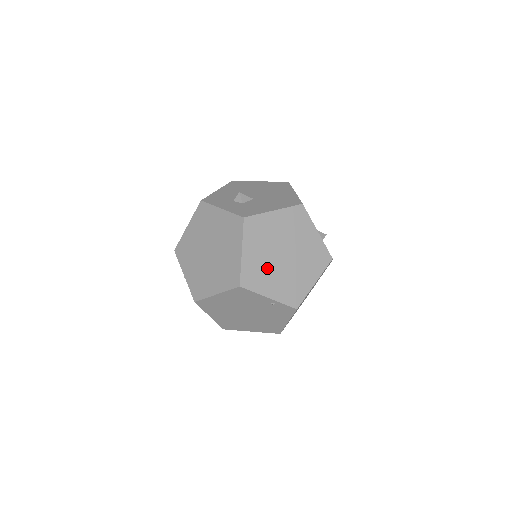
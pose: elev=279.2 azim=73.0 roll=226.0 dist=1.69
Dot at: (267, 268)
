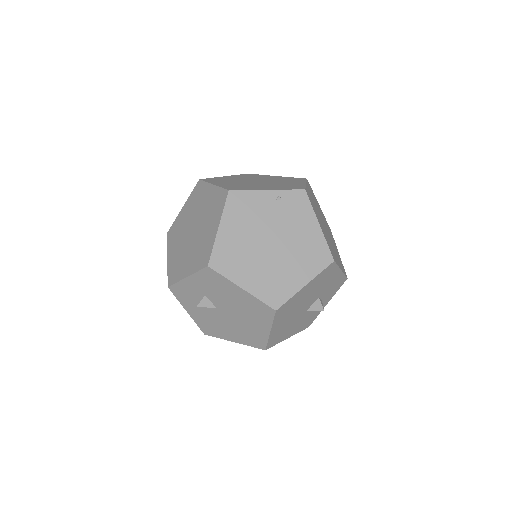
Dot at: (247, 185)
